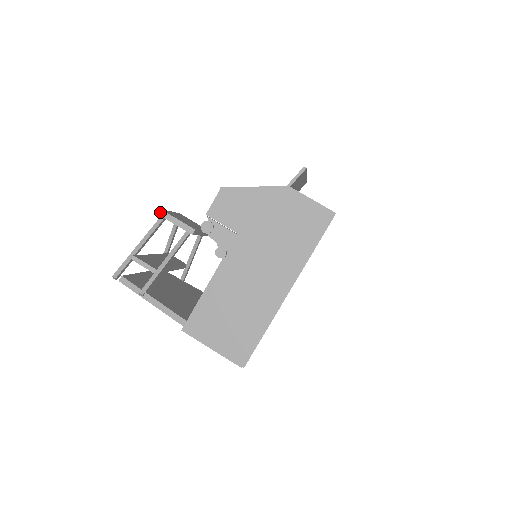
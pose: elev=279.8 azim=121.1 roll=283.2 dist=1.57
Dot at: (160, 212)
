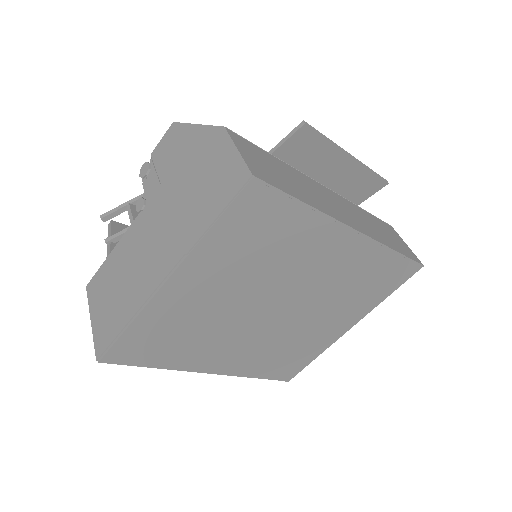
Dot at: occluded
